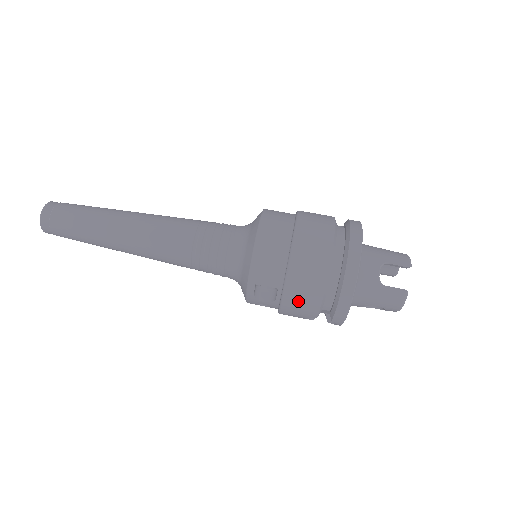
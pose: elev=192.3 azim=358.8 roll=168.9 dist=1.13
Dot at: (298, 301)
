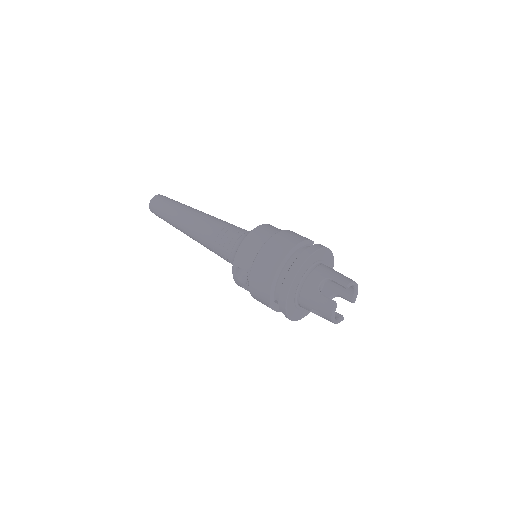
Dot at: (257, 285)
